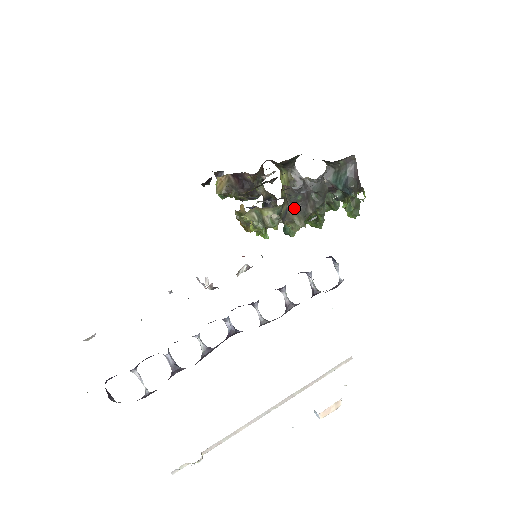
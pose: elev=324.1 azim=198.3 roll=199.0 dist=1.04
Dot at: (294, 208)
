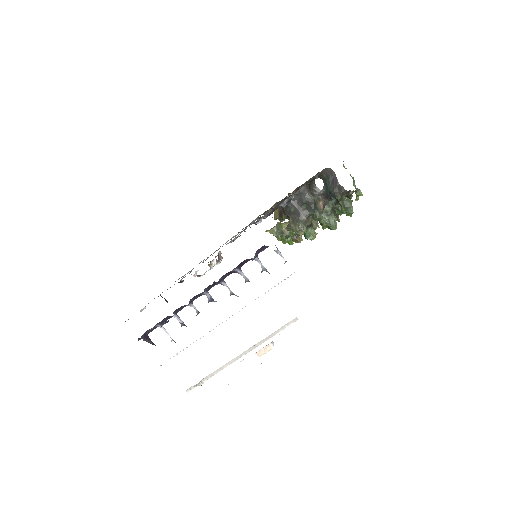
Dot at: (292, 218)
